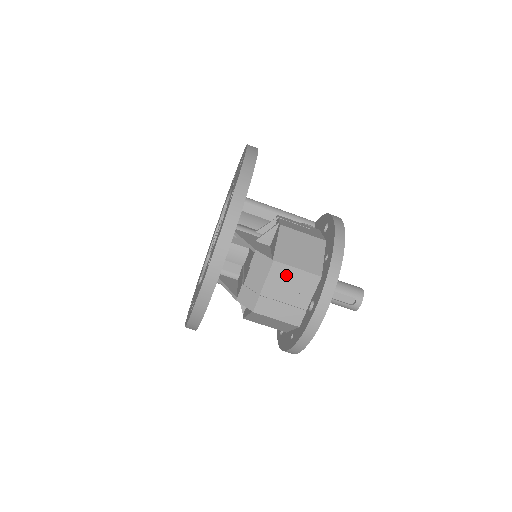
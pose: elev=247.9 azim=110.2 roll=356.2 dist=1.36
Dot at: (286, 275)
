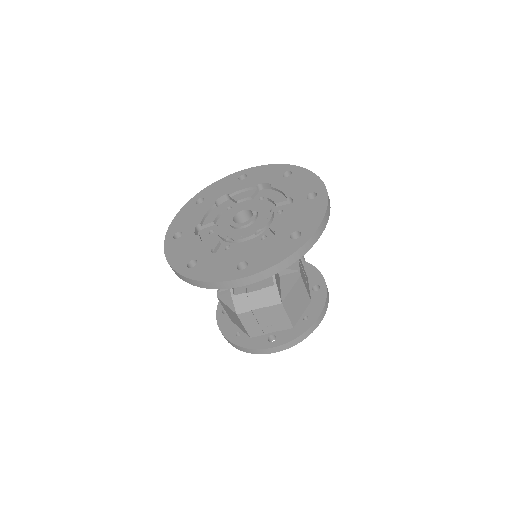
Dot at: (278, 314)
